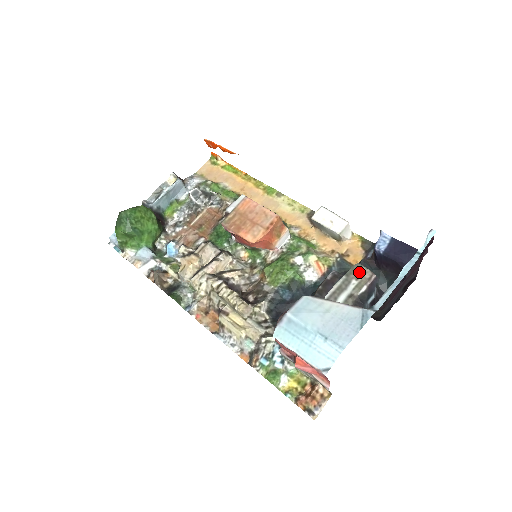
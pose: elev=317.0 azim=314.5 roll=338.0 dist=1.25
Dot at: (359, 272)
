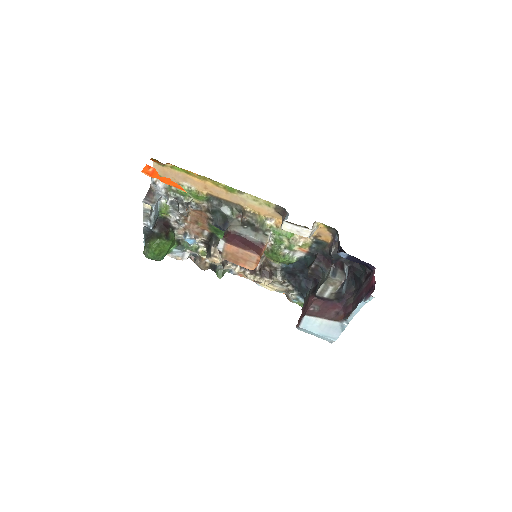
Dot at: (332, 283)
